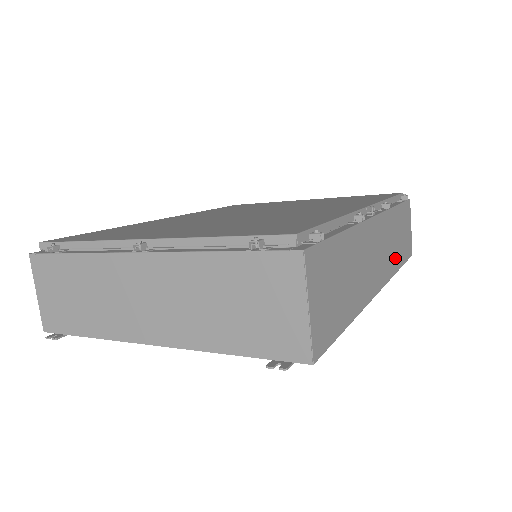
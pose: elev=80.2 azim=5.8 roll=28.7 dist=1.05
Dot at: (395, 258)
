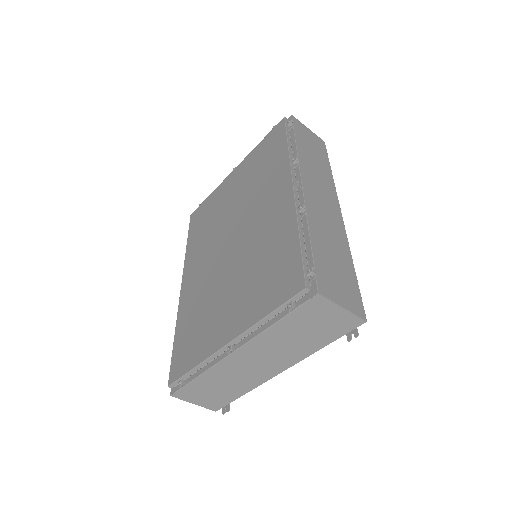
Dot at: (325, 174)
